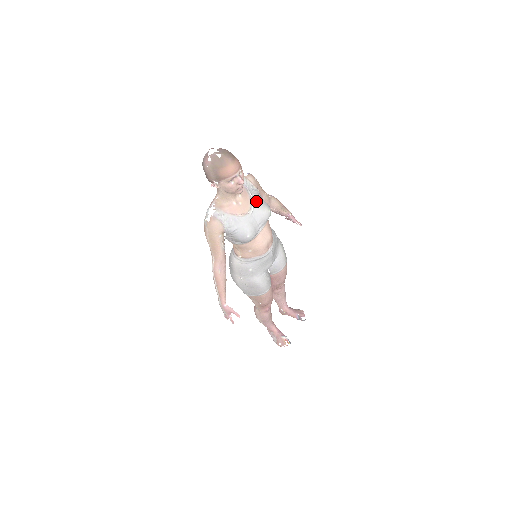
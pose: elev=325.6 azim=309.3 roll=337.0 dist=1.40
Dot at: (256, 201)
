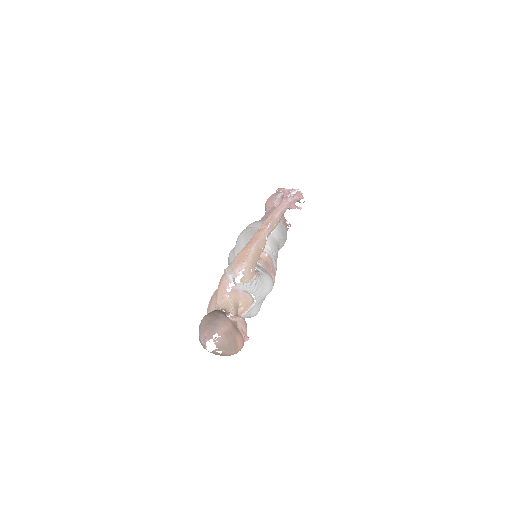
Dot at: (257, 294)
